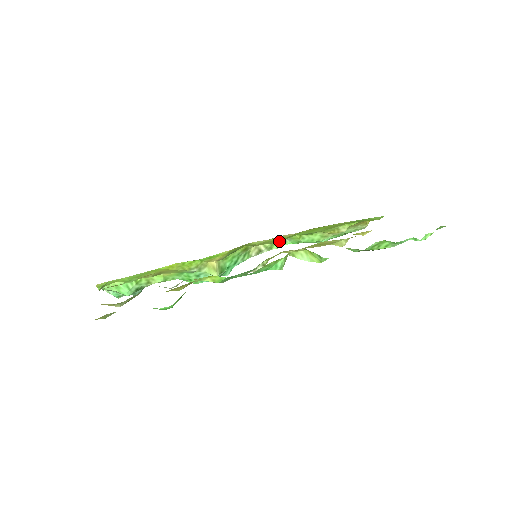
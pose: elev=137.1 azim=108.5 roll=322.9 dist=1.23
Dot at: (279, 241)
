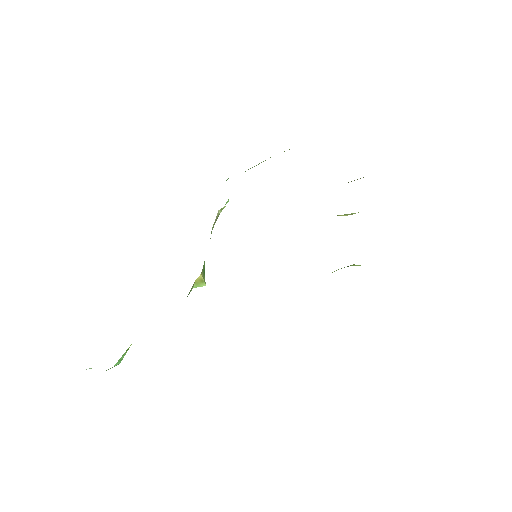
Dot at: occluded
